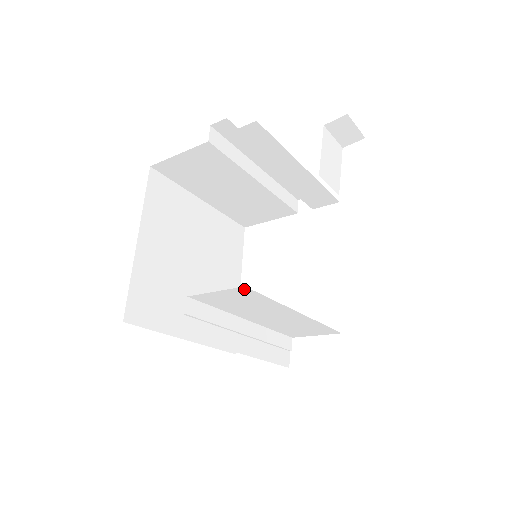
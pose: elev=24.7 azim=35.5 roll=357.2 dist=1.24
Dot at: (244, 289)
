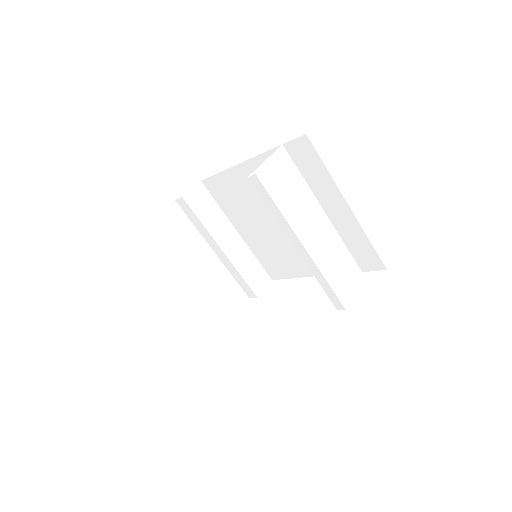
Dot at: (283, 152)
